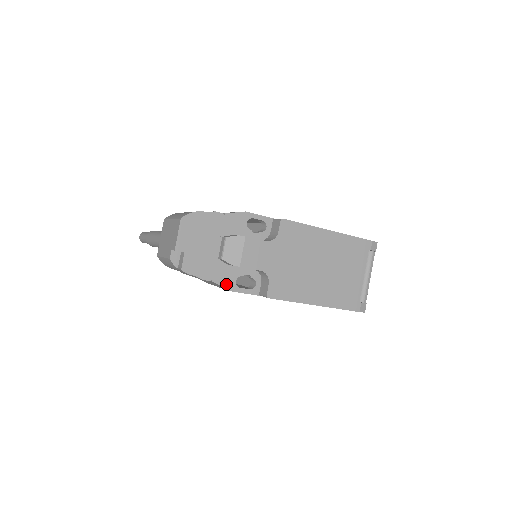
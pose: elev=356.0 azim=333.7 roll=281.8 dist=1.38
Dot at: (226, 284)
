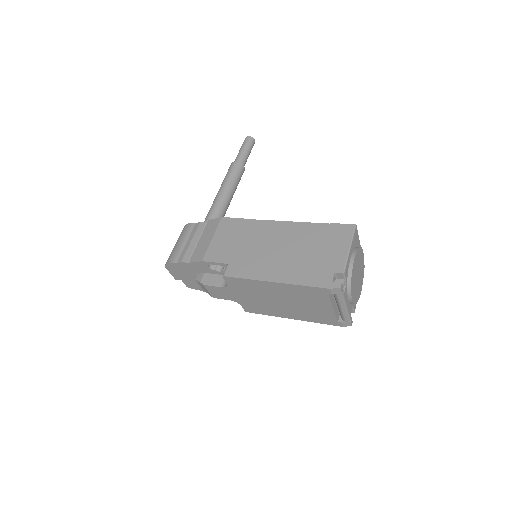
Dot at: occluded
